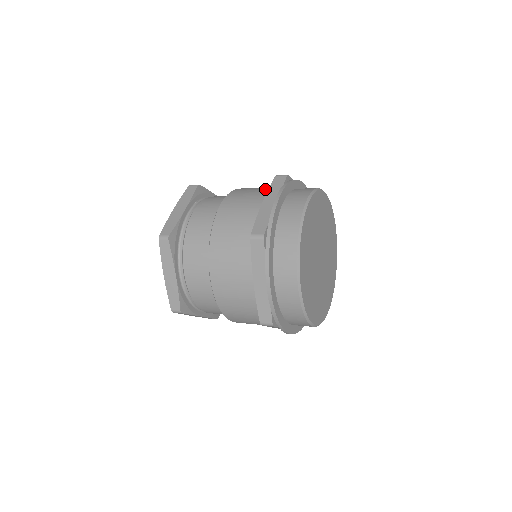
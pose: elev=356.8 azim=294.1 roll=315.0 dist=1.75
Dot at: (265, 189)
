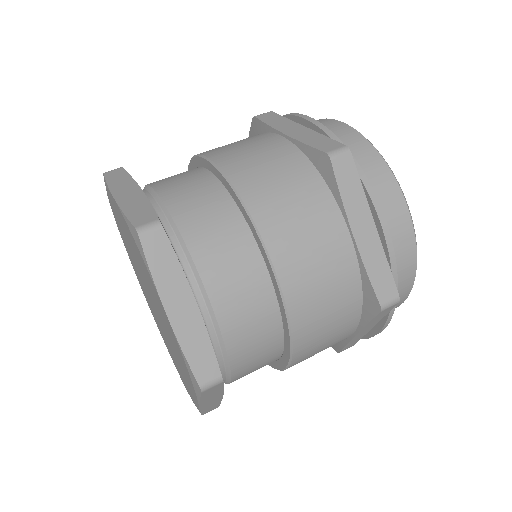
Dot at: (312, 186)
